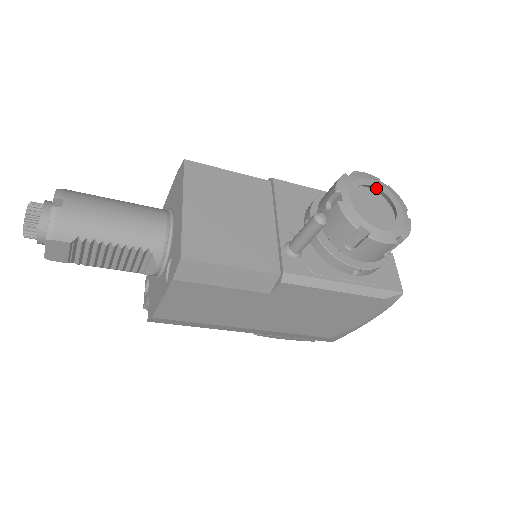
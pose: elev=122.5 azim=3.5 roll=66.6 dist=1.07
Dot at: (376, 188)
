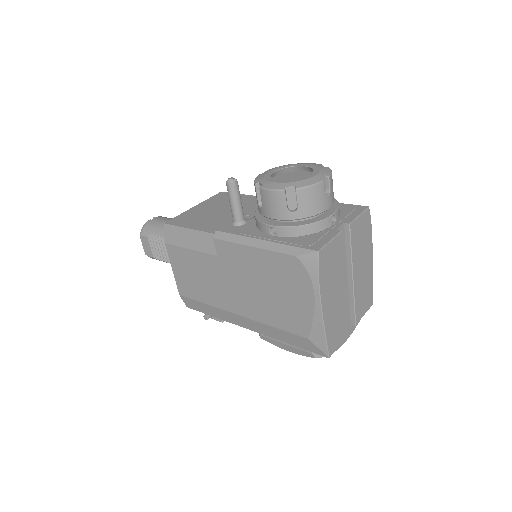
Dot at: (309, 168)
